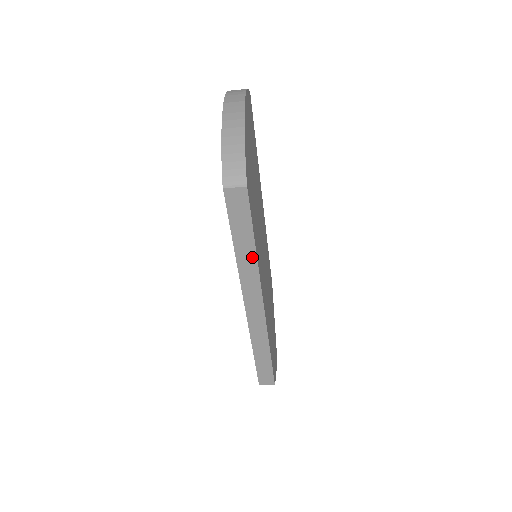
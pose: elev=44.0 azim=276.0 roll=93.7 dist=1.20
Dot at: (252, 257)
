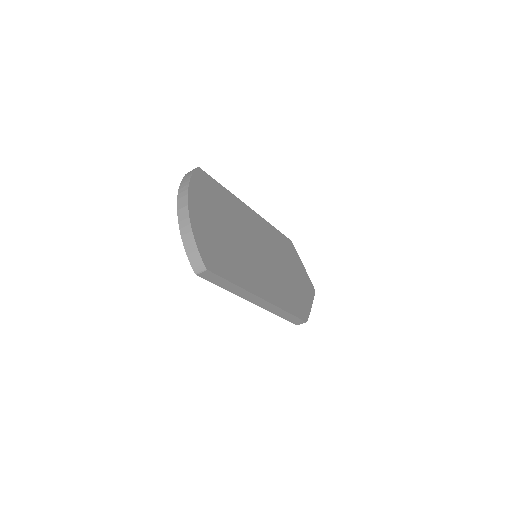
Dot at: (238, 288)
